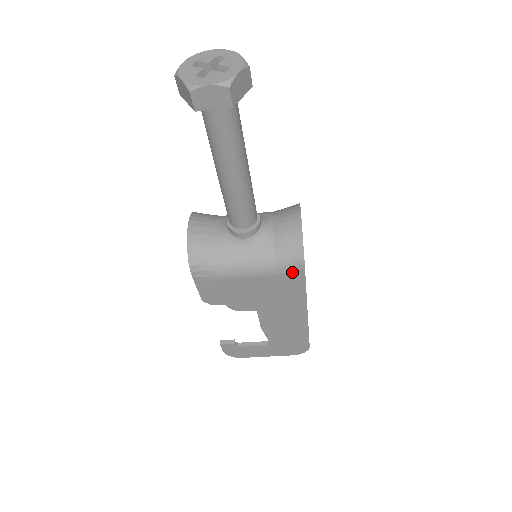
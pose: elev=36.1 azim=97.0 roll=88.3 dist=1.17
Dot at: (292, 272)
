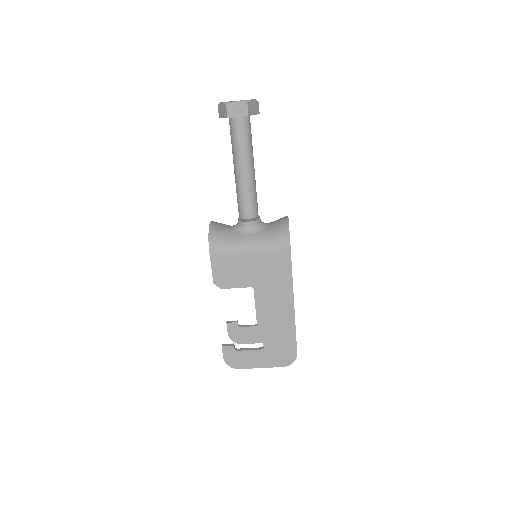
Dot at: (281, 251)
